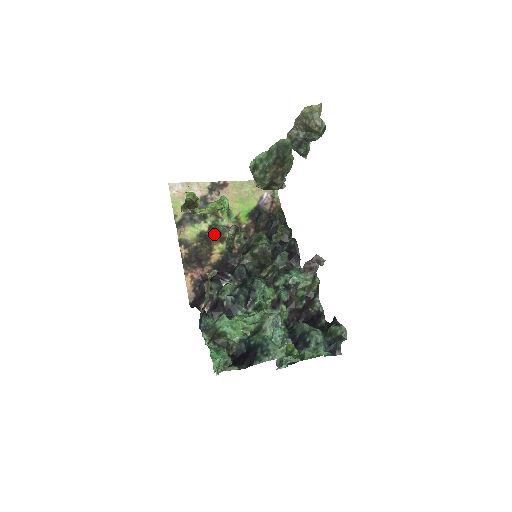
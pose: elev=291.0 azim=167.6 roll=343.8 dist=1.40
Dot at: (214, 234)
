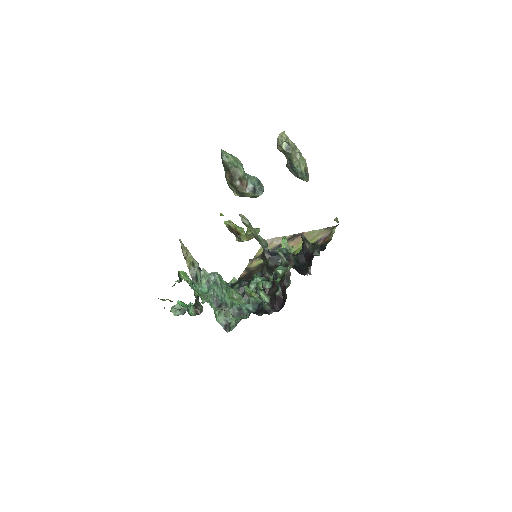
Dot at: occluded
